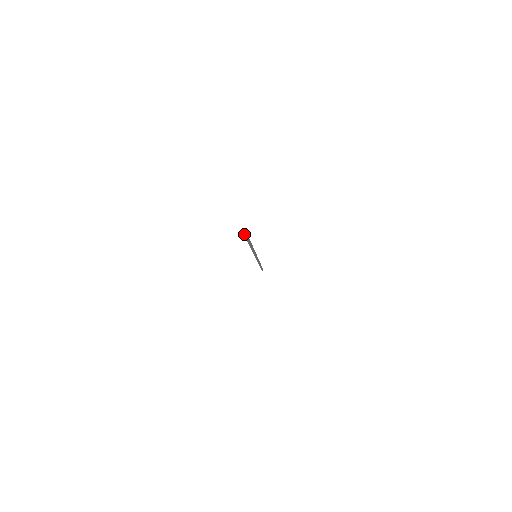
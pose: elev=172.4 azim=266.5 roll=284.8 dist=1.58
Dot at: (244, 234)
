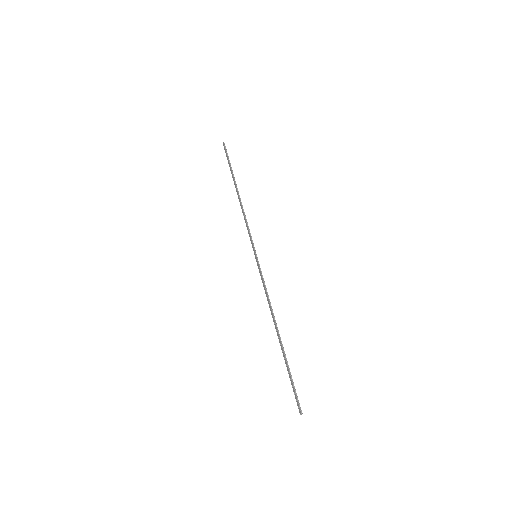
Dot at: (298, 406)
